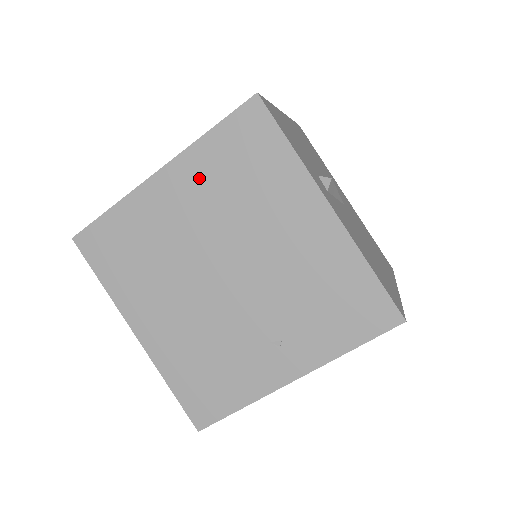
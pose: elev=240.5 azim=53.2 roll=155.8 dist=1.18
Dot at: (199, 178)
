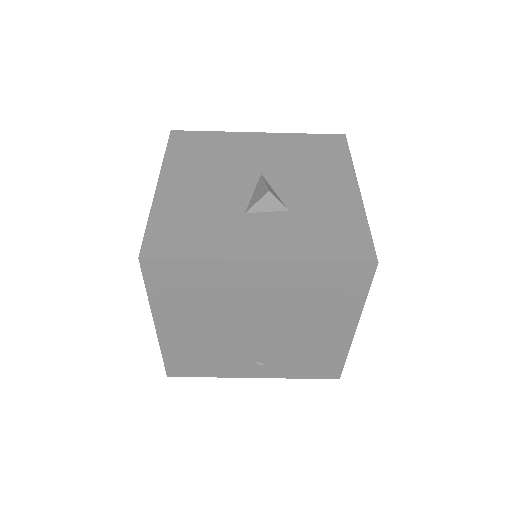
Dot at: (289, 280)
